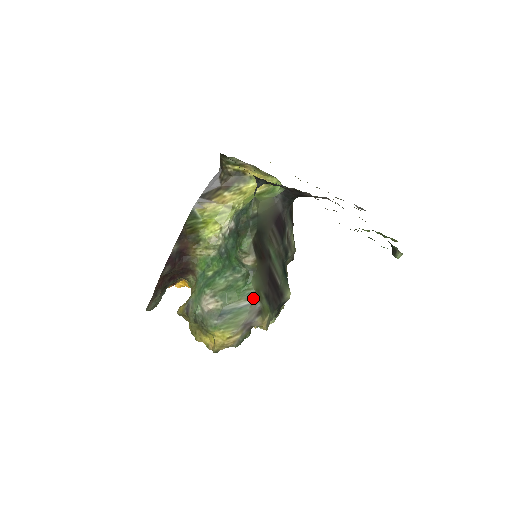
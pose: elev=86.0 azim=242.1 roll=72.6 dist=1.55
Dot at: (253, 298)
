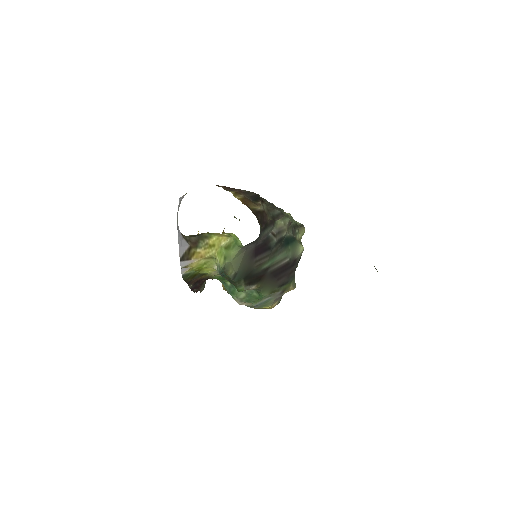
Dot at: (271, 295)
